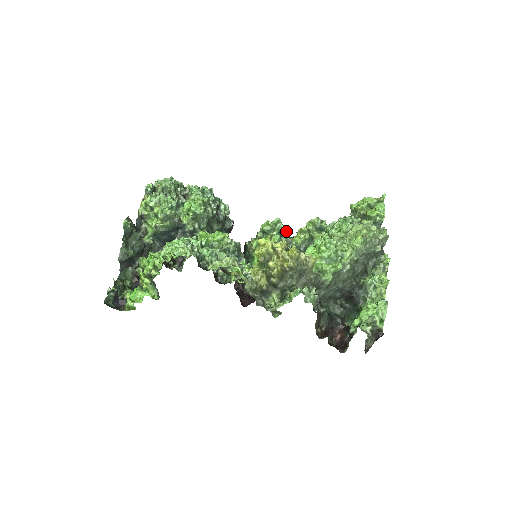
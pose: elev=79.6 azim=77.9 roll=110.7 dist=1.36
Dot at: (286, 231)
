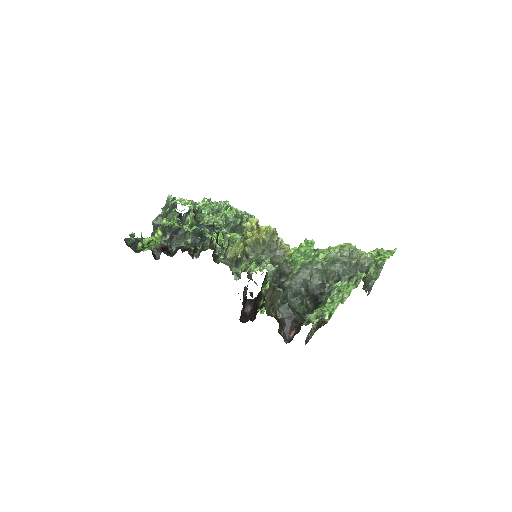
Dot at: occluded
